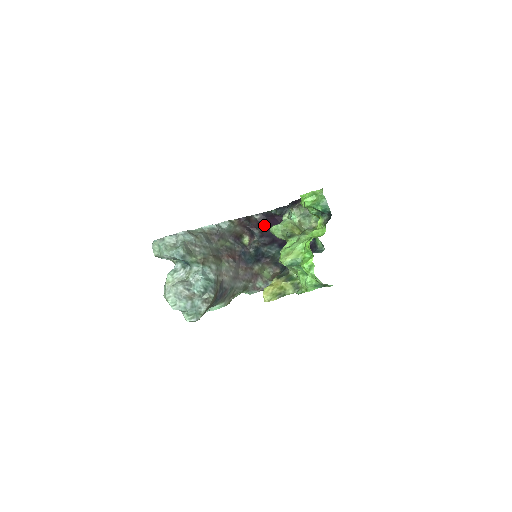
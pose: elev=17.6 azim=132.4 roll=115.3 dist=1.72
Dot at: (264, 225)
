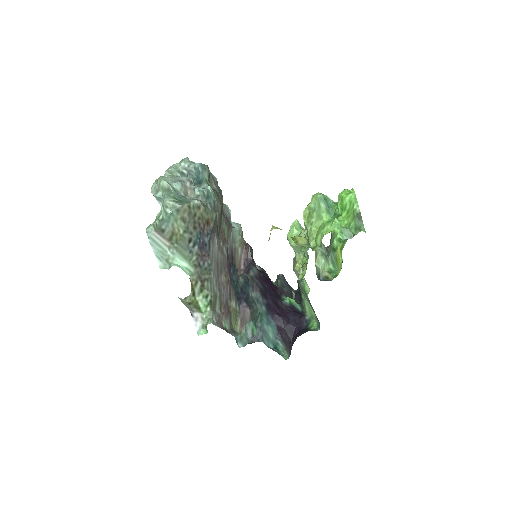
Dot at: (263, 275)
